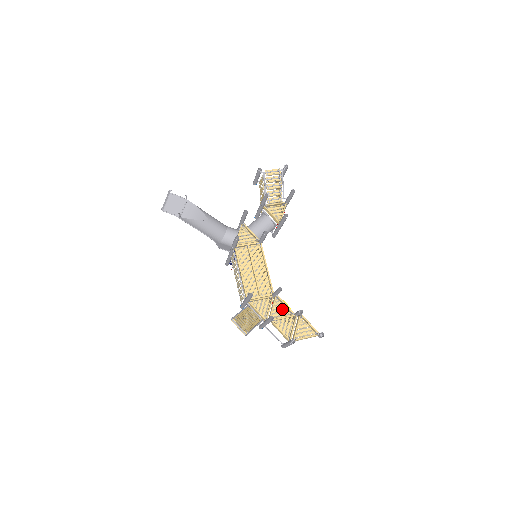
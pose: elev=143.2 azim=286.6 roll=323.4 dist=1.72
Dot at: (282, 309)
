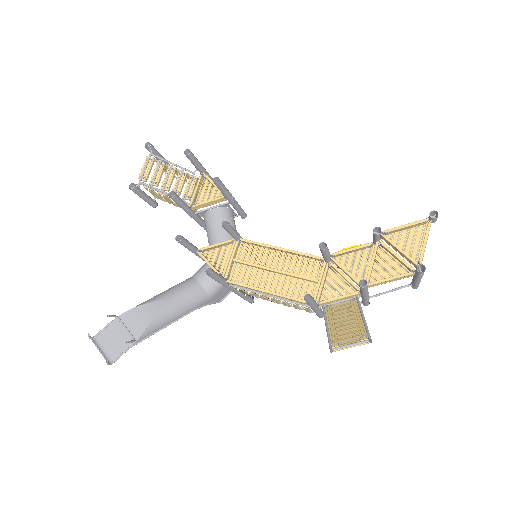
Dot at: (356, 258)
